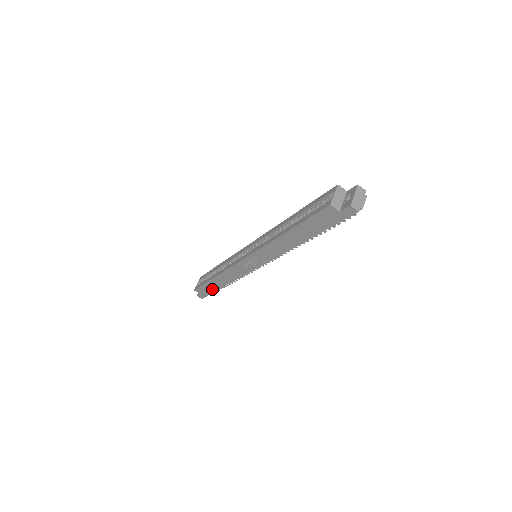
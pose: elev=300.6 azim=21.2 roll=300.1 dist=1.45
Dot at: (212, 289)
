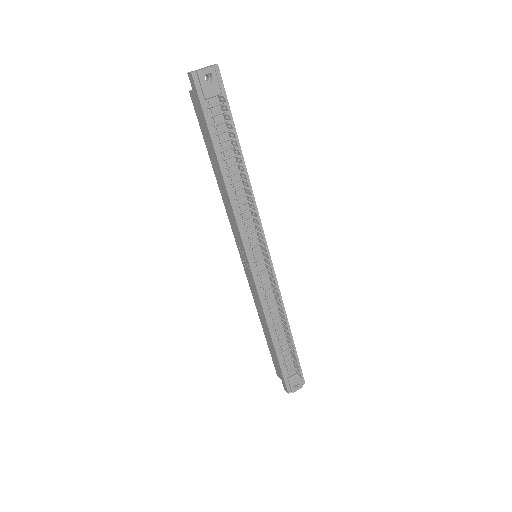
Dot at: (276, 357)
